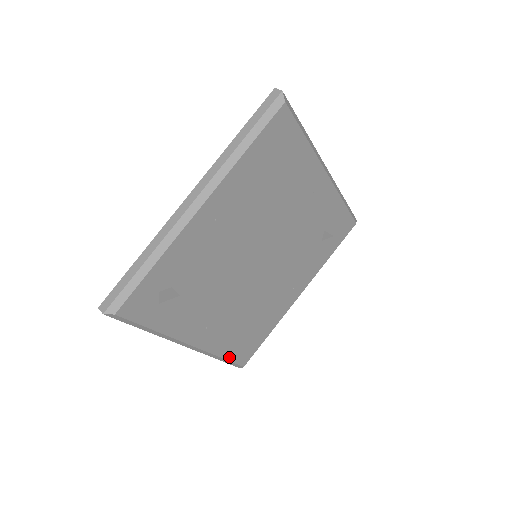
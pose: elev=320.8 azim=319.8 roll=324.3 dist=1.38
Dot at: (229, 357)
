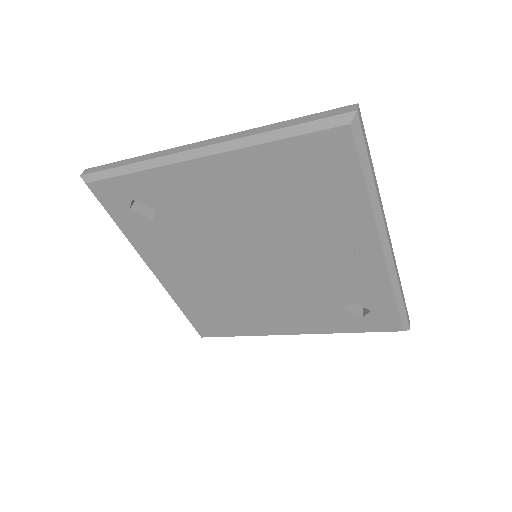
Dot at: (189, 315)
